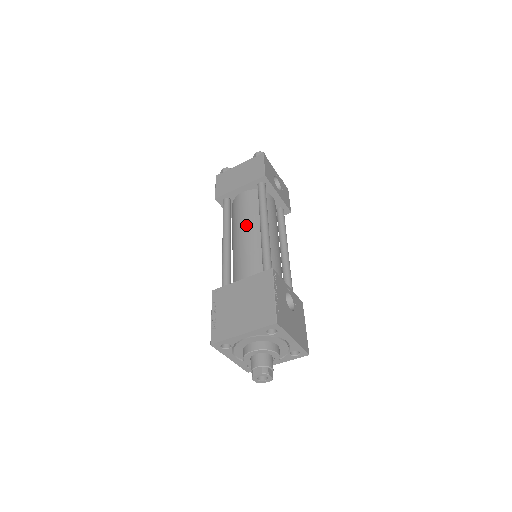
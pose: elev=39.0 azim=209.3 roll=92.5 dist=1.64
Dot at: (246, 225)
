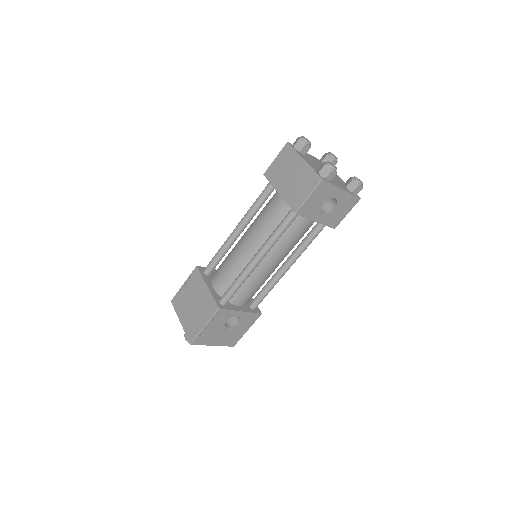
Dot at: (253, 238)
